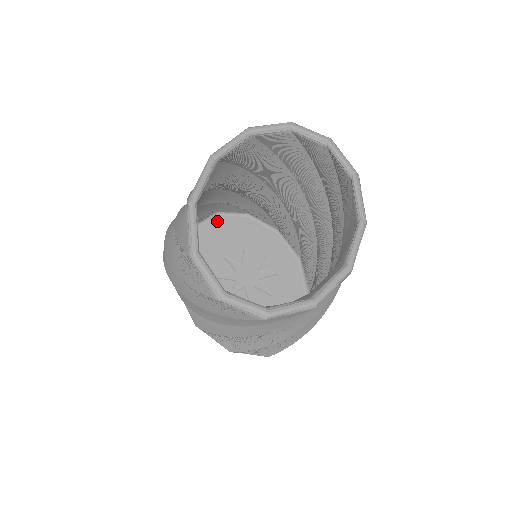
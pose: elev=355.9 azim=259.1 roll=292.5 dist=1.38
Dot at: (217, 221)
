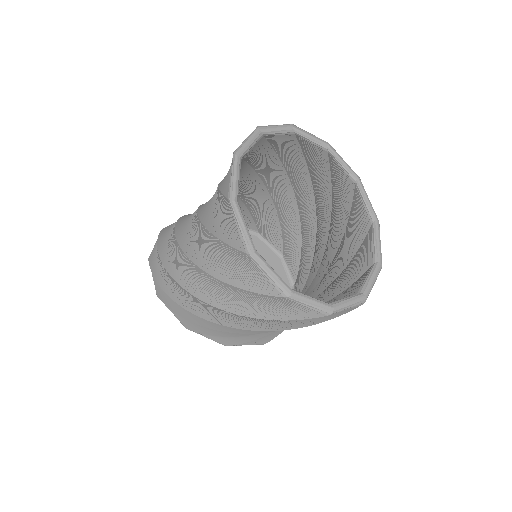
Dot at: occluded
